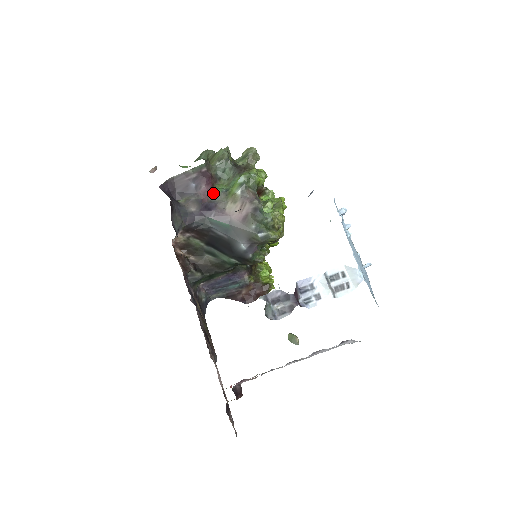
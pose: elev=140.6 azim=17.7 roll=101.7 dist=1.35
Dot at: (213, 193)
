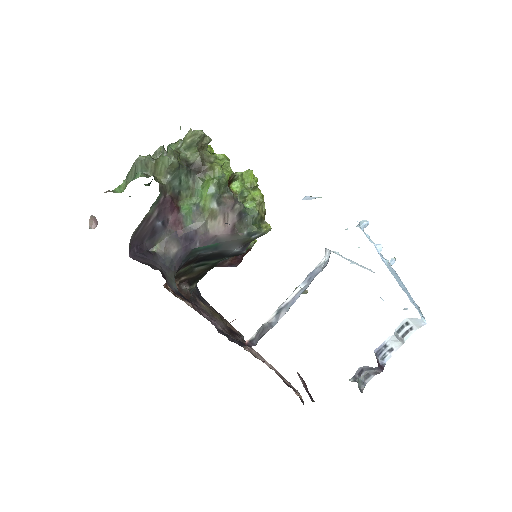
Dot at: (184, 218)
